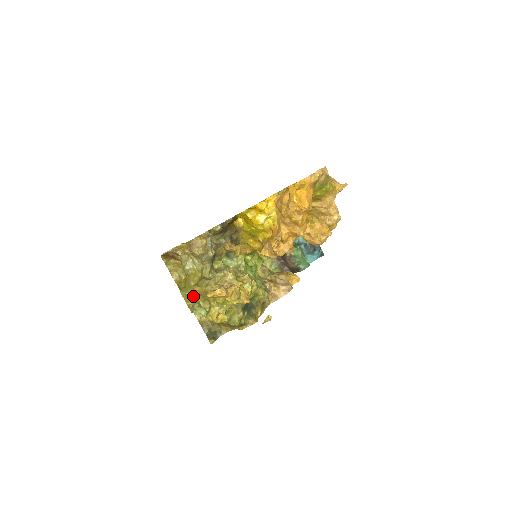
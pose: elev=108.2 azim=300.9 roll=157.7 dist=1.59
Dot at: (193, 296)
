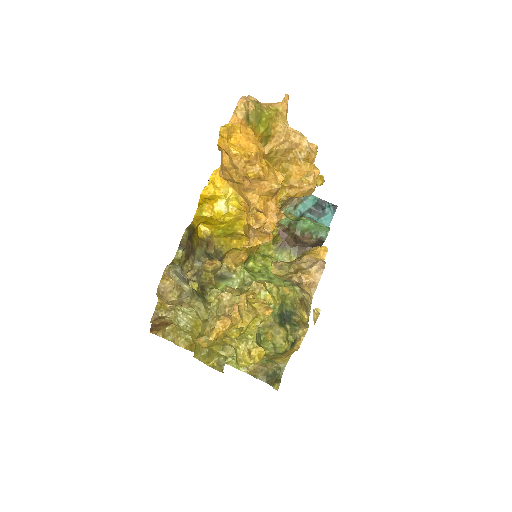
Dot at: (211, 351)
